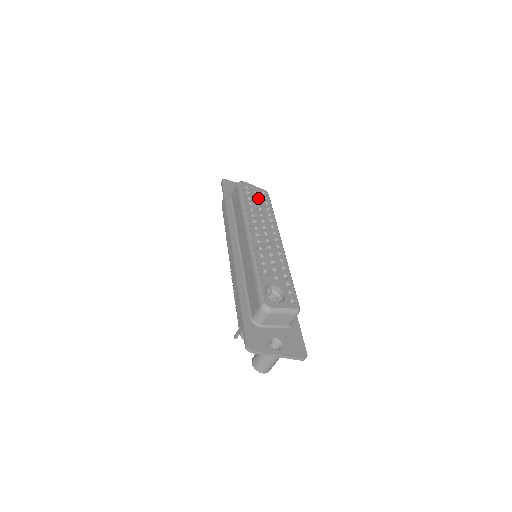
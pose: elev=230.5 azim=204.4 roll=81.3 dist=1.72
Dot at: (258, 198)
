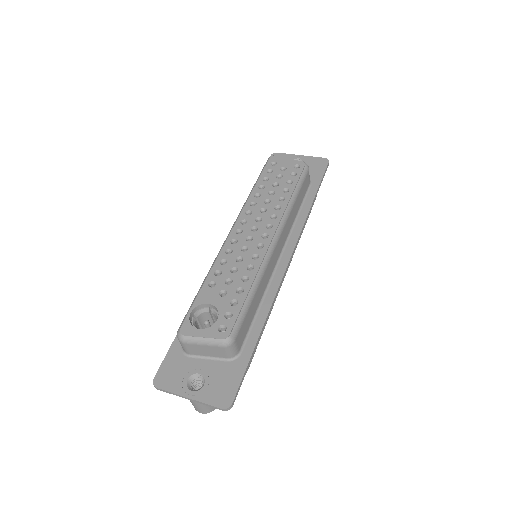
Dot at: (282, 176)
